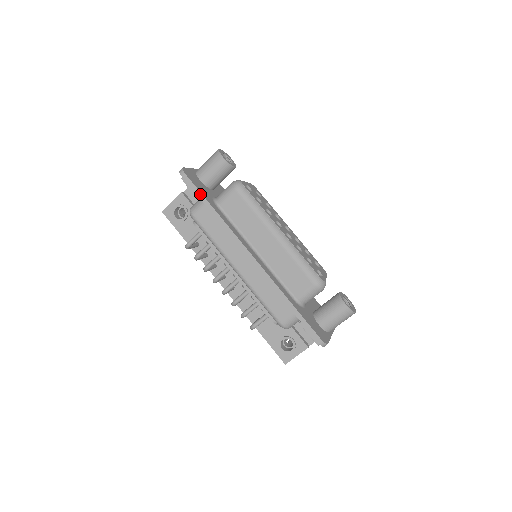
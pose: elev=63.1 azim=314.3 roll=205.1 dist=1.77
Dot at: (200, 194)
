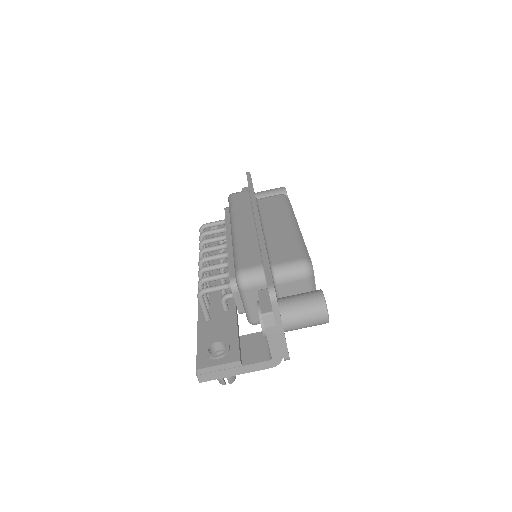
Dot at: (251, 182)
